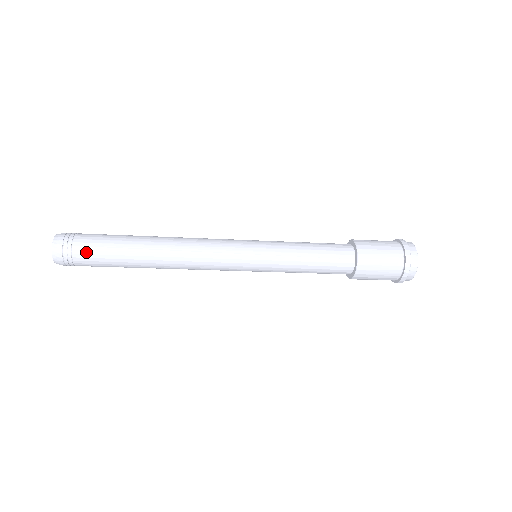
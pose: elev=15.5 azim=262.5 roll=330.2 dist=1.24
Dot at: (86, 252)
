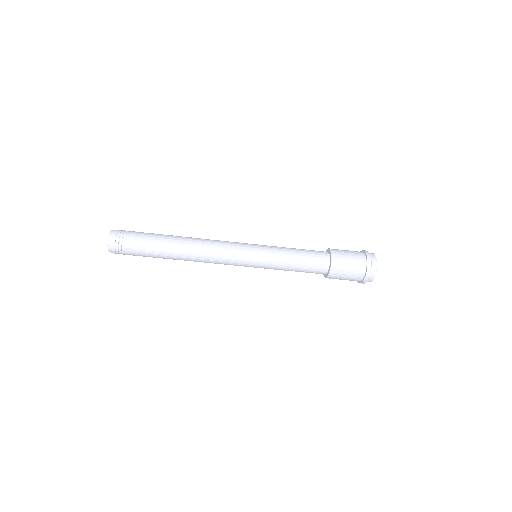
Dot at: (135, 233)
